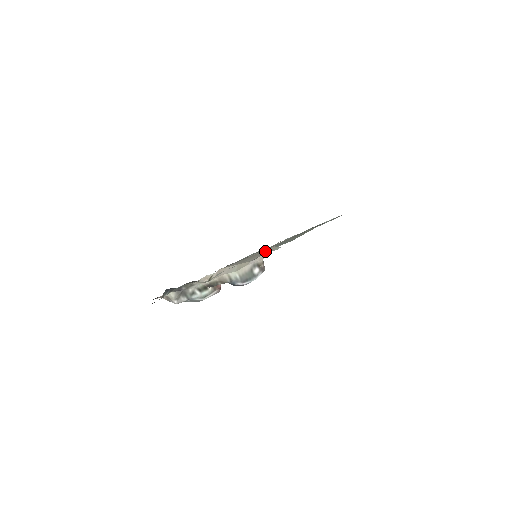
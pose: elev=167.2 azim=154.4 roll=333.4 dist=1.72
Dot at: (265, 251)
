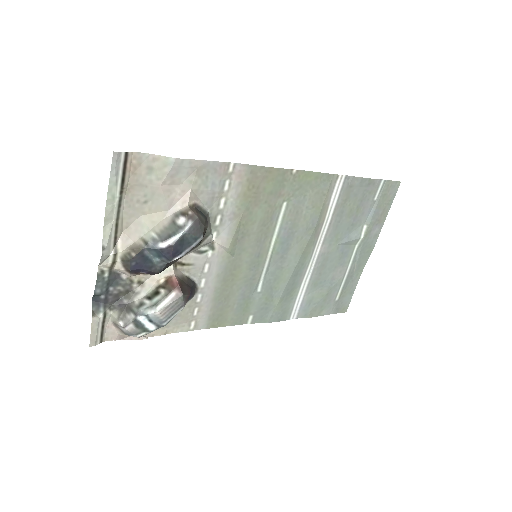
Dot at: (154, 172)
